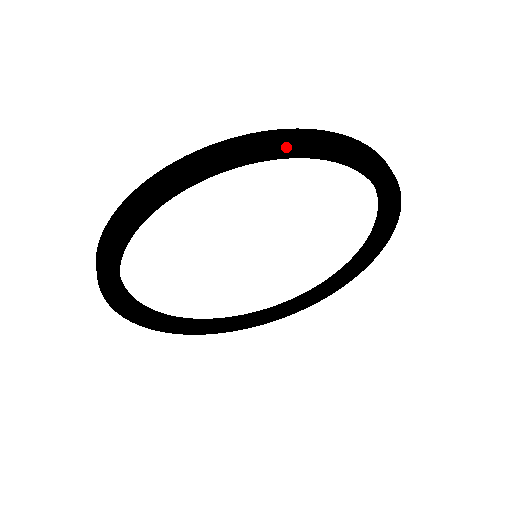
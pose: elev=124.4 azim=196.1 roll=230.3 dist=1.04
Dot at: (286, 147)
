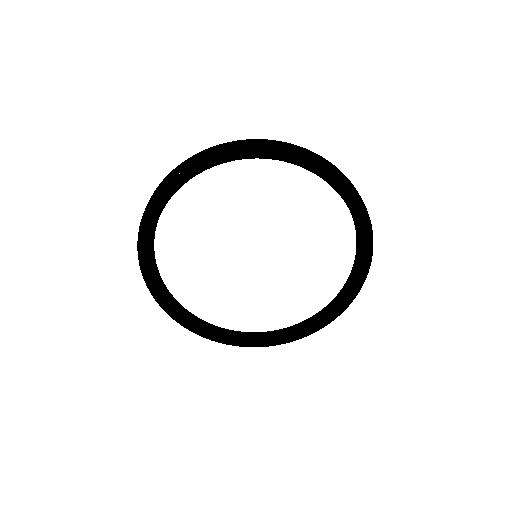
Dot at: (327, 171)
